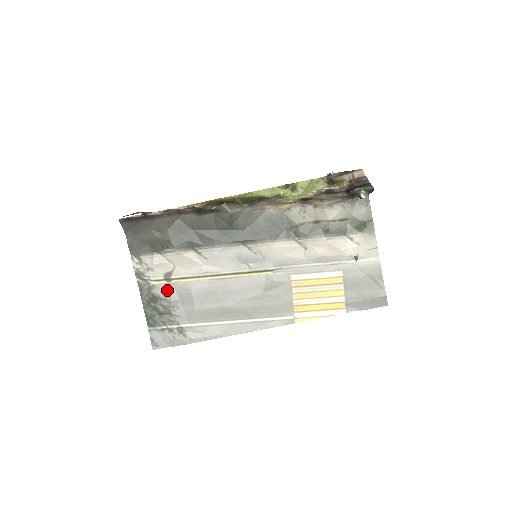
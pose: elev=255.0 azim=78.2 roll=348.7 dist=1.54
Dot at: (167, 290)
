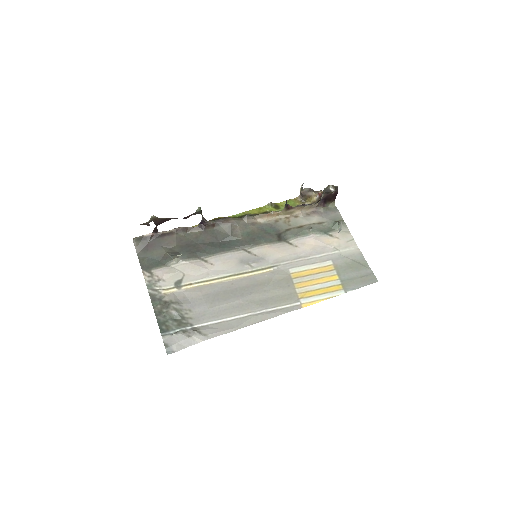
Dot at: (178, 296)
